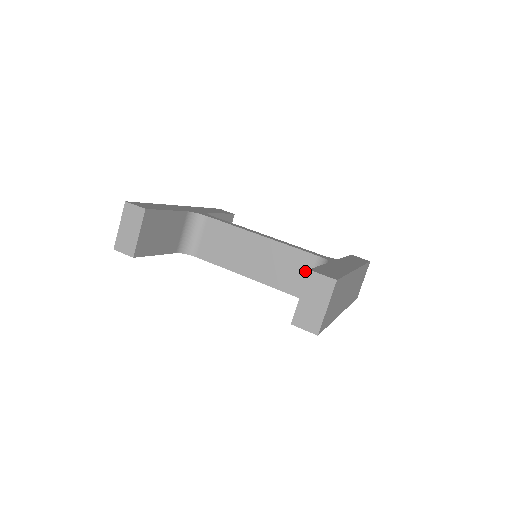
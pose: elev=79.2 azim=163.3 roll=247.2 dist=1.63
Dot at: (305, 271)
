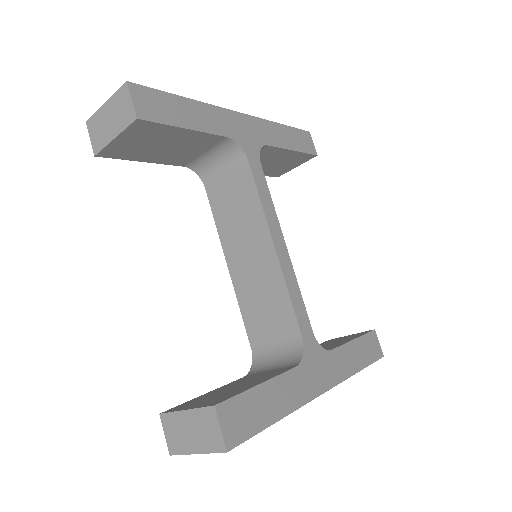
Dot at: (278, 332)
